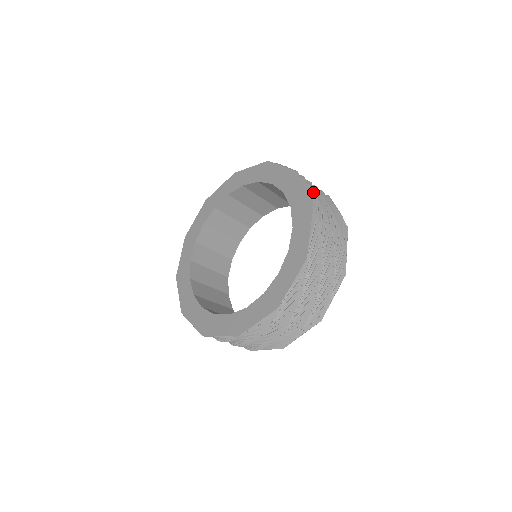
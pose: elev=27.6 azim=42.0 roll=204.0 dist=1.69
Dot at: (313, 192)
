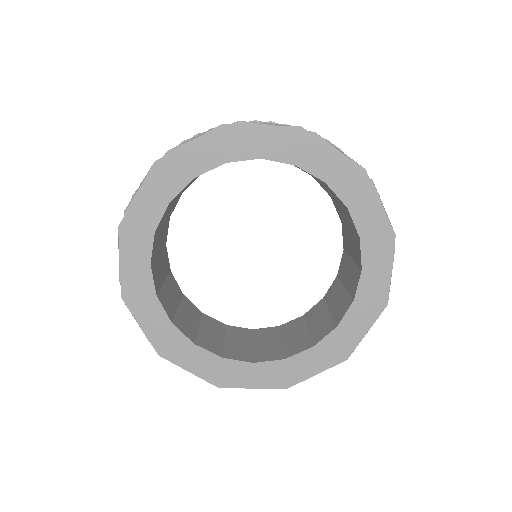
Dot at: occluded
